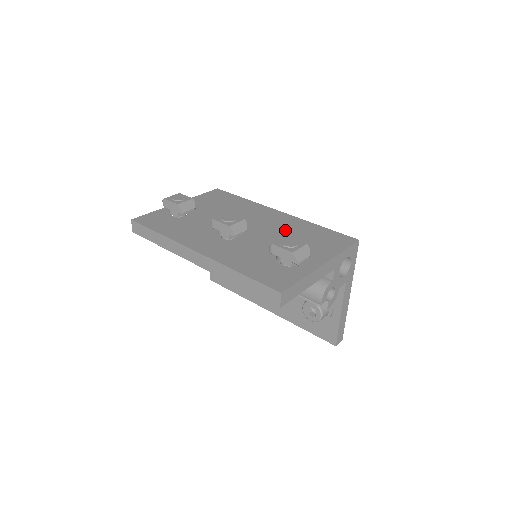
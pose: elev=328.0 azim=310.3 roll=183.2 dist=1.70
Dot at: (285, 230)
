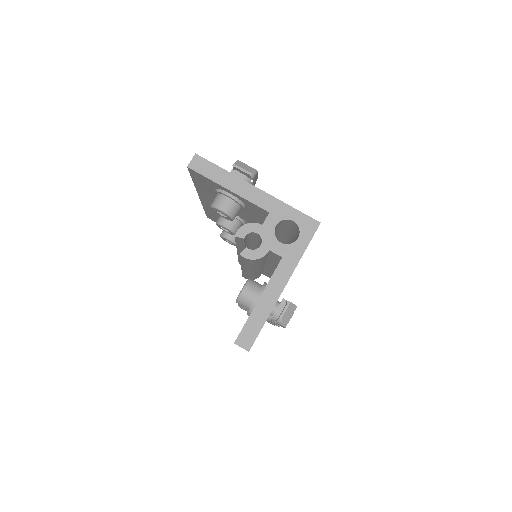
Dot at: occluded
